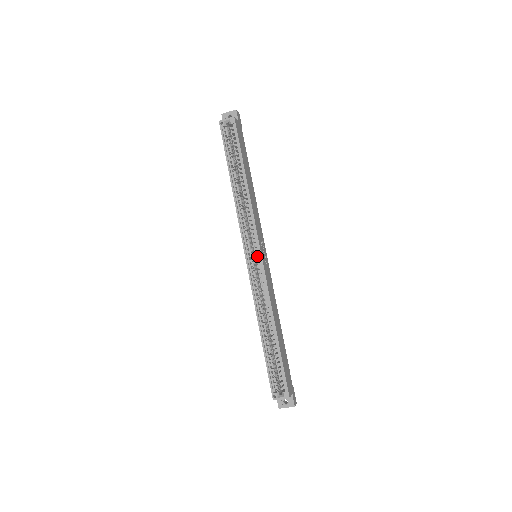
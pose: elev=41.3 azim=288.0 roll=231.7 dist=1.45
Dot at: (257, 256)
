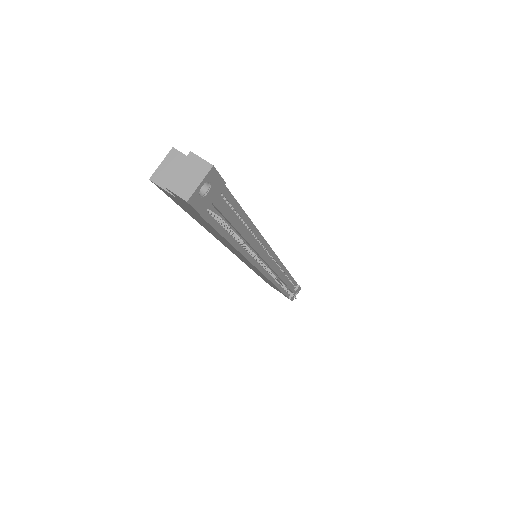
Dot at: occluded
